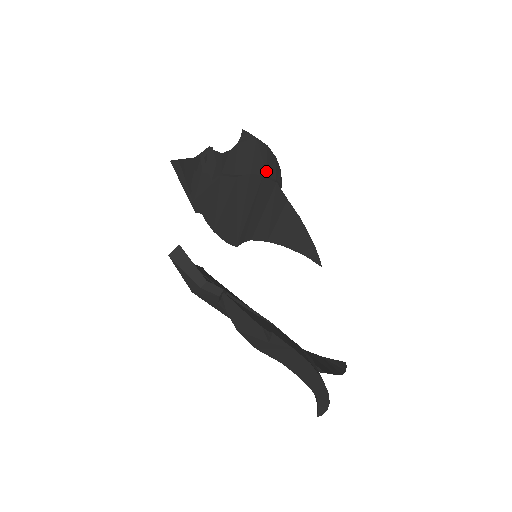
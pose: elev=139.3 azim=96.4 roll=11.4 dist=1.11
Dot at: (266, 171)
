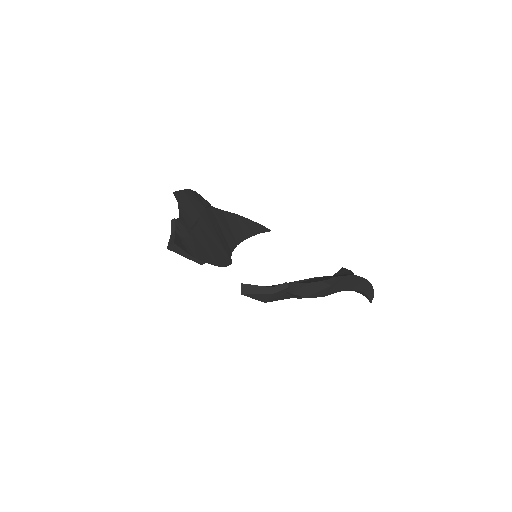
Dot at: (202, 205)
